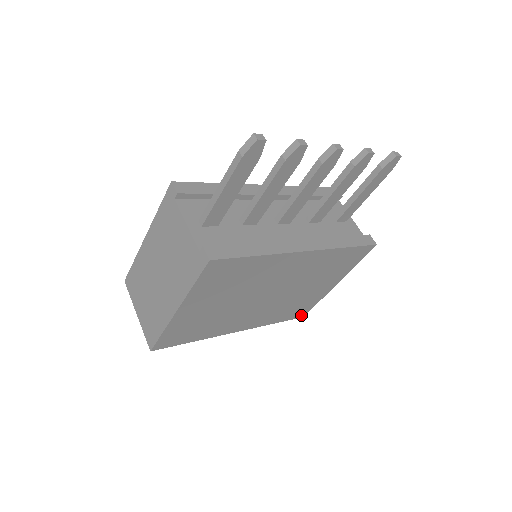
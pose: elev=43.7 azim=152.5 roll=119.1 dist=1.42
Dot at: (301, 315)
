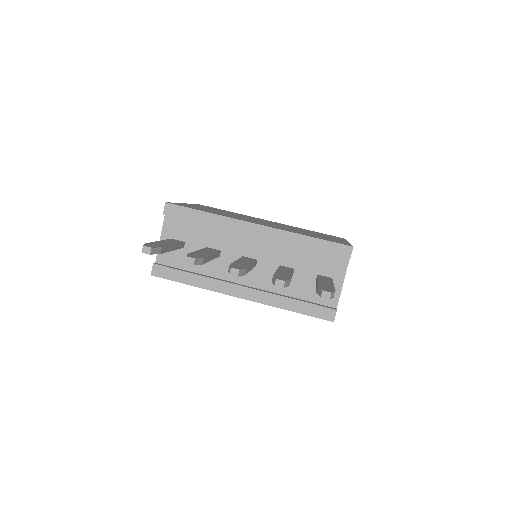
Dot at: occluded
